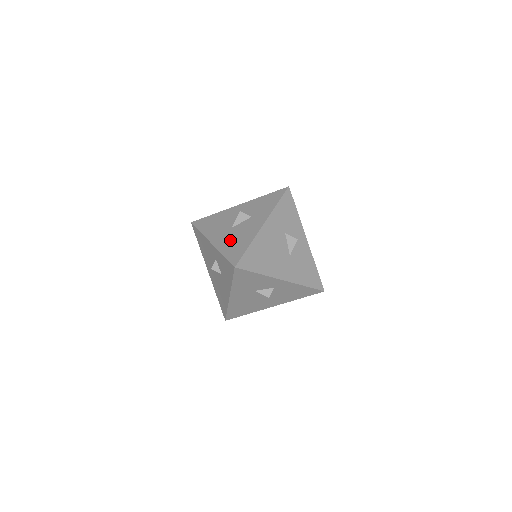
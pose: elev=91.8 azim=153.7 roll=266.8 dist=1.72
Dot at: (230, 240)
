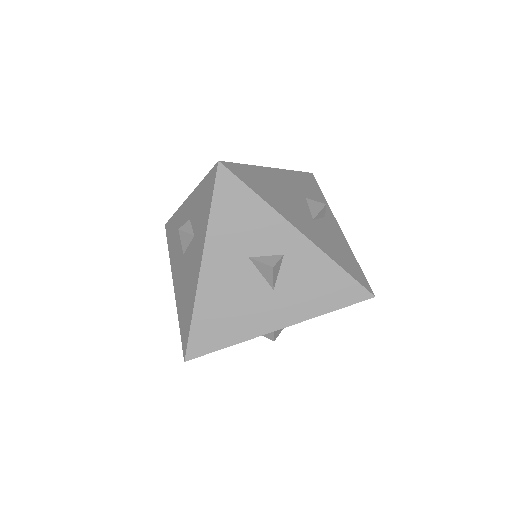
Dot at: occluded
